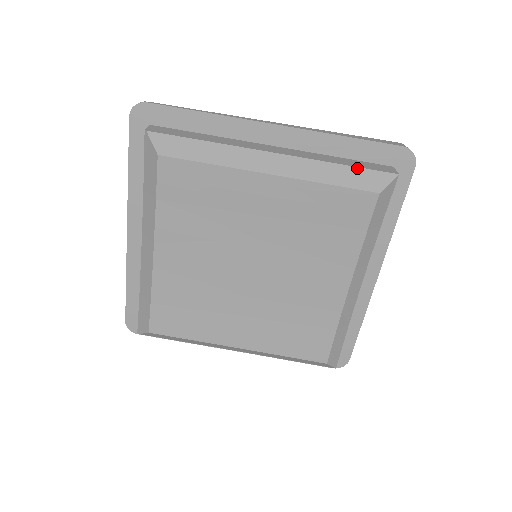
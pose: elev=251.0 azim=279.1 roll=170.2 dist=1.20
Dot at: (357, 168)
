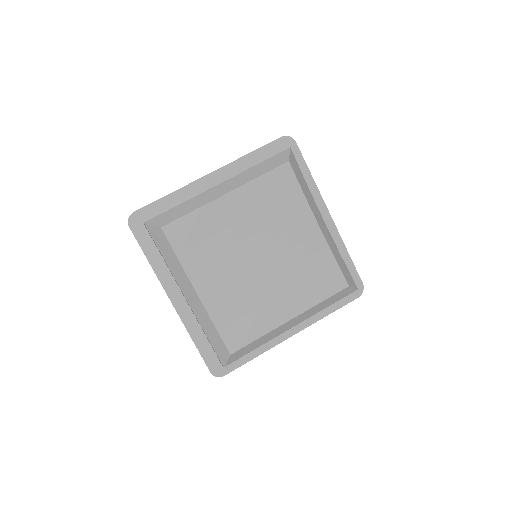
Dot at: (268, 160)
